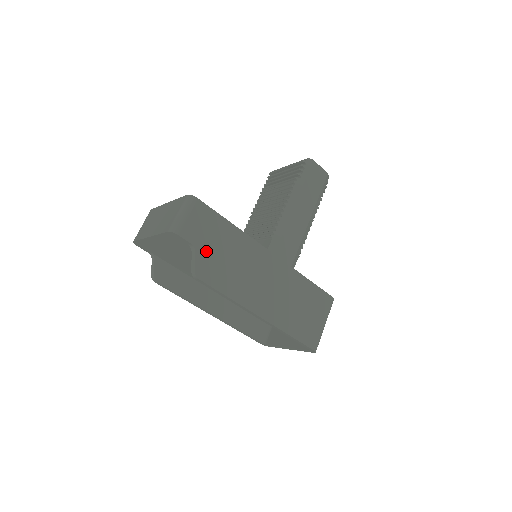
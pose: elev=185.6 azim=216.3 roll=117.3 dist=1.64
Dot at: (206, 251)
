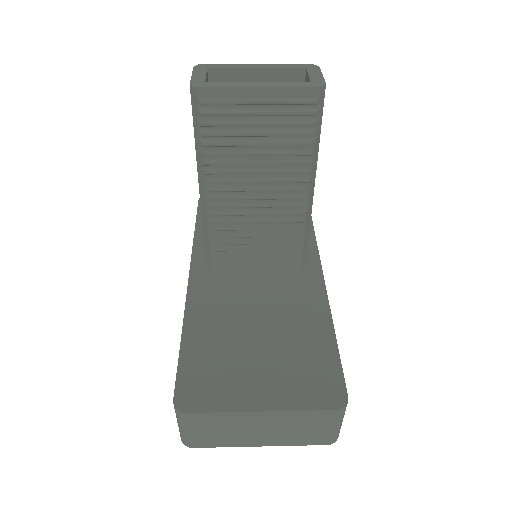
Dot at: occluded
